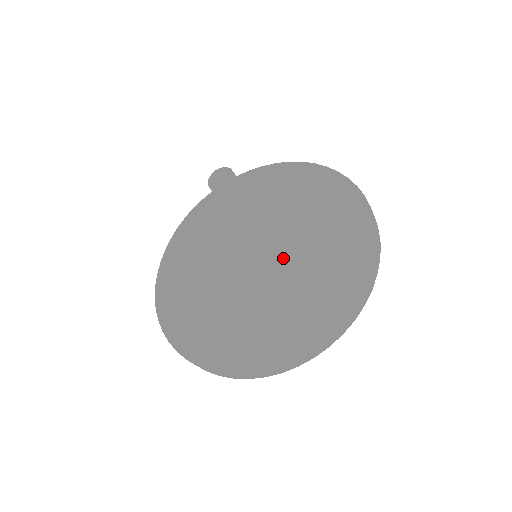
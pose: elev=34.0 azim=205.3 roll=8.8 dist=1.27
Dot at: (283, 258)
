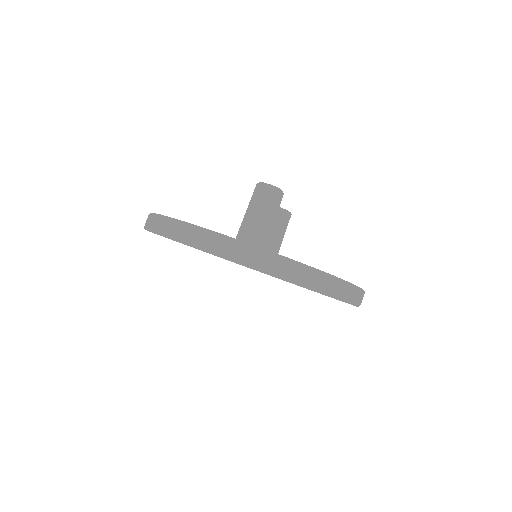
Dot at: occluded
